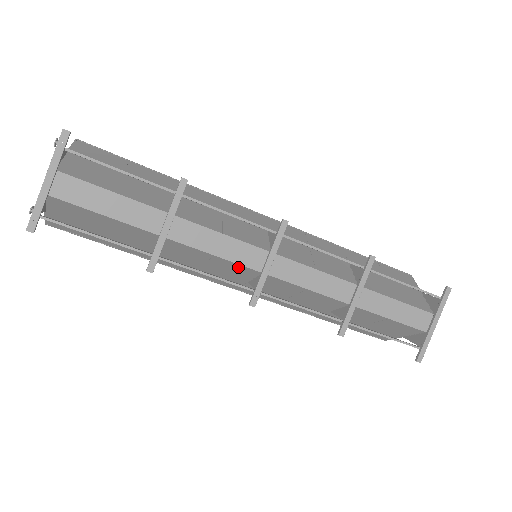
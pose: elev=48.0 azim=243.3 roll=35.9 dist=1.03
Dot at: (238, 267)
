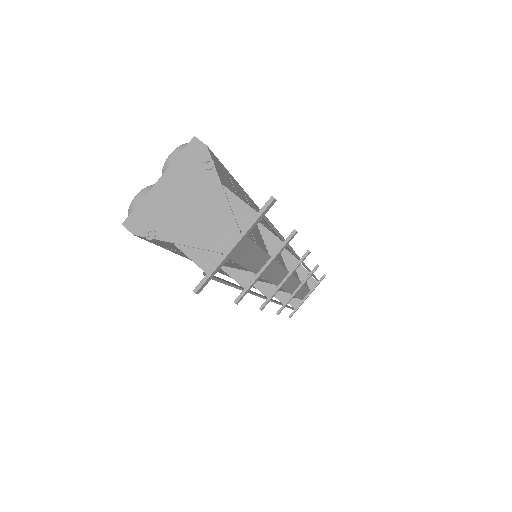
Dot at: (264, 280)
